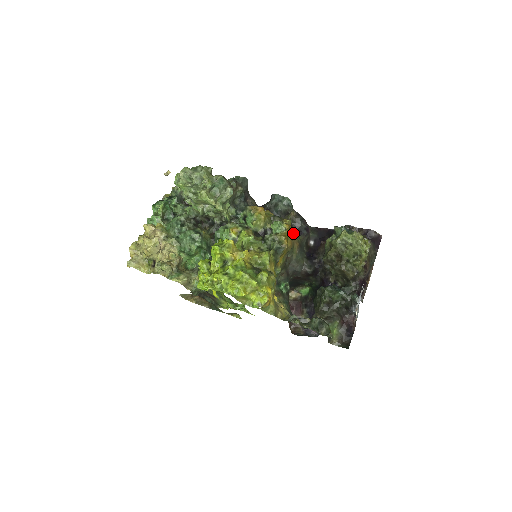
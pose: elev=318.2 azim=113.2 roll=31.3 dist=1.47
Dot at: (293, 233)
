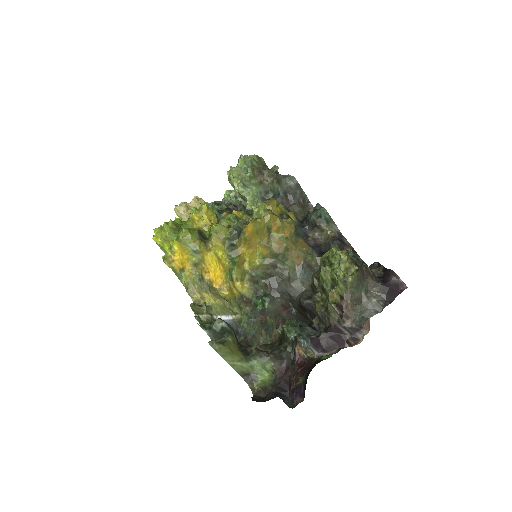
Dot at: (304, 246)
